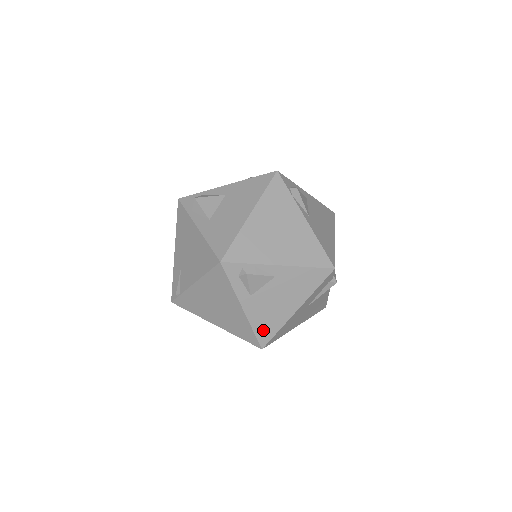
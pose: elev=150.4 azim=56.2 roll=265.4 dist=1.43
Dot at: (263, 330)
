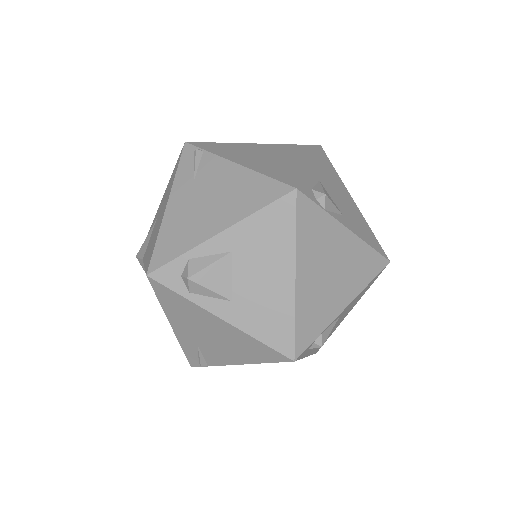
Dot at: occluded
